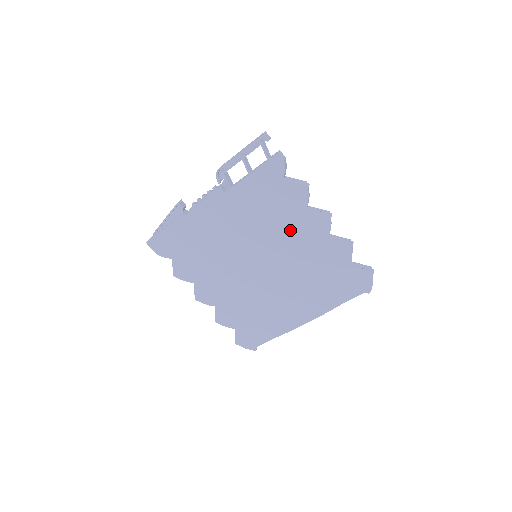
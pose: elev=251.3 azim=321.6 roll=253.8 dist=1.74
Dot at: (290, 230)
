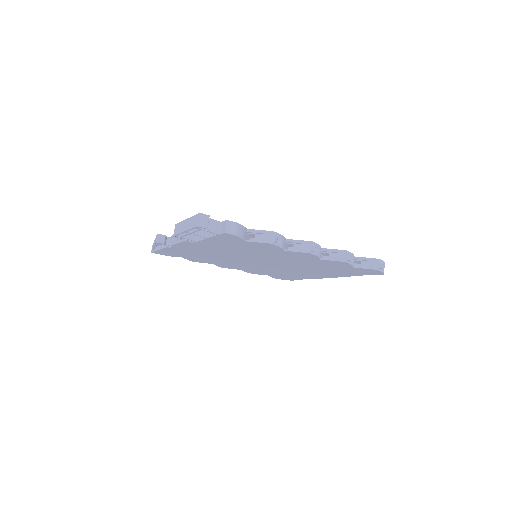
Dot at: (277, 255)
